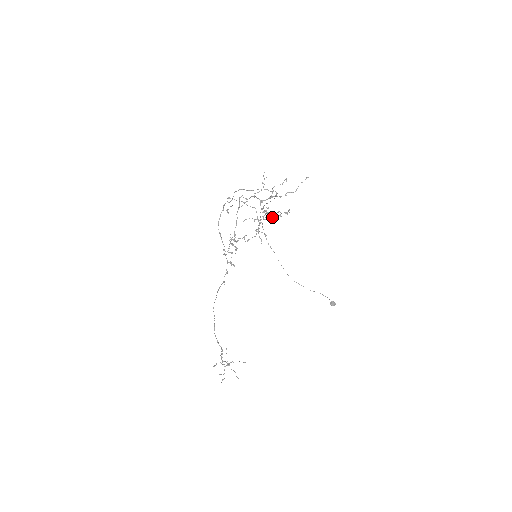
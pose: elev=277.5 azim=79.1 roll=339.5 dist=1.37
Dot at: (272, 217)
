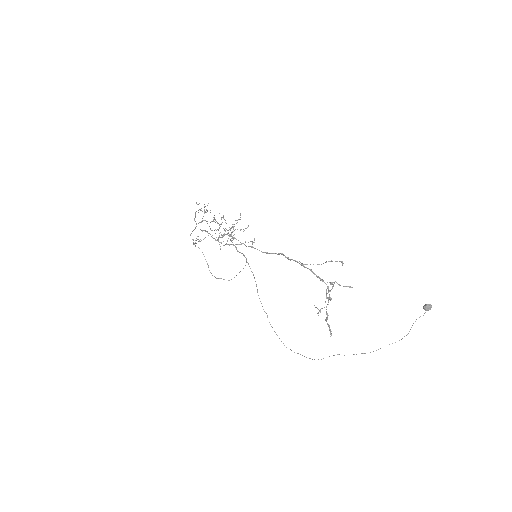
Dot at: (234, 224)
